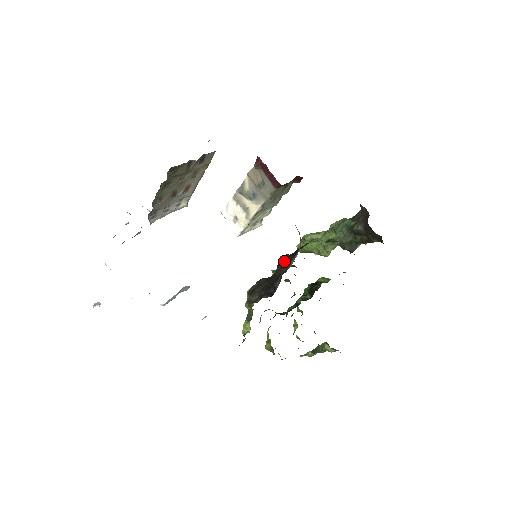
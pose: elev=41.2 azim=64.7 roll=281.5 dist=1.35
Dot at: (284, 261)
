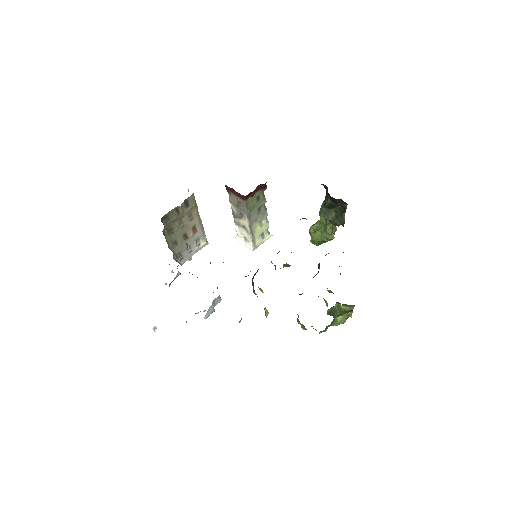
Dot at: occluded
